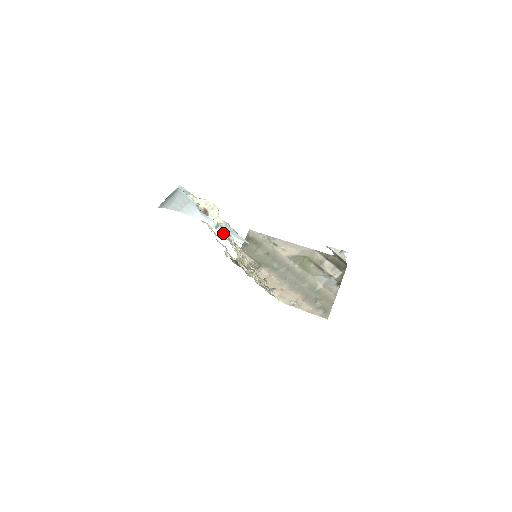
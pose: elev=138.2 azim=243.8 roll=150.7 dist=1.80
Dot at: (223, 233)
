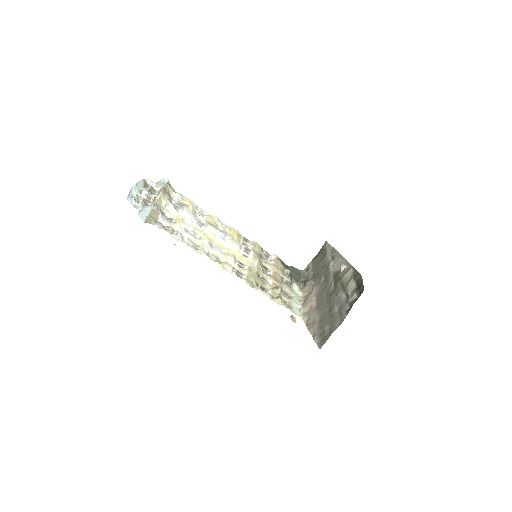
Dot at: (173, 219)
